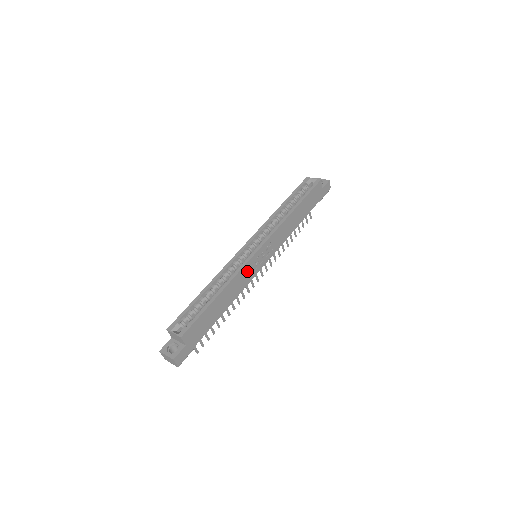
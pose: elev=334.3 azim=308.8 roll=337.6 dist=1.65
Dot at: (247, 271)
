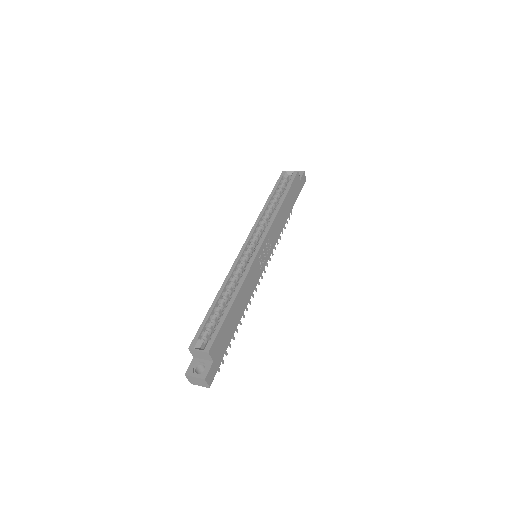
Dot at: (254, 271)
